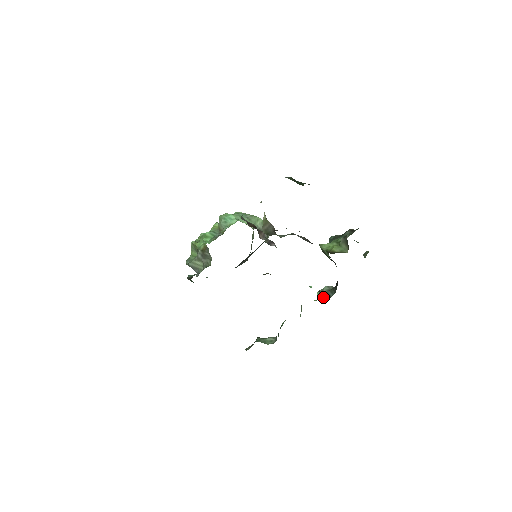
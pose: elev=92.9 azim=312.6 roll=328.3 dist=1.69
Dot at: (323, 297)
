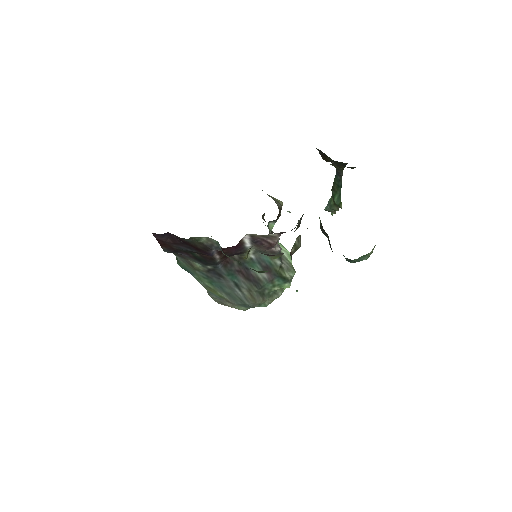
Dot at: occluded
